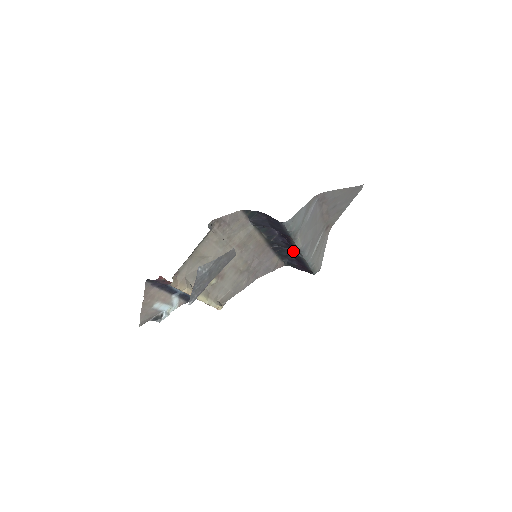
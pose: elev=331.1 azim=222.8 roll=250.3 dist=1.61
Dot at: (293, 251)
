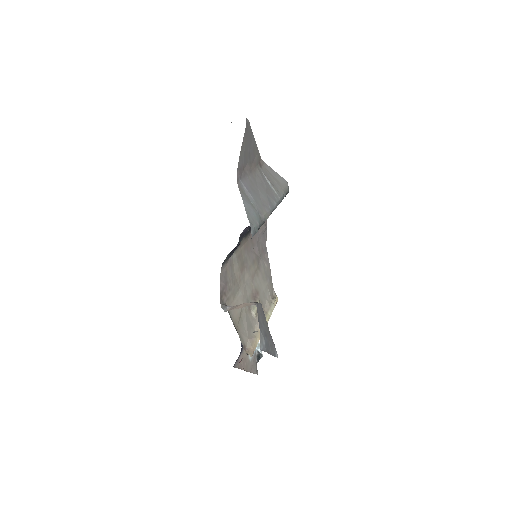
Dot at: occluded
